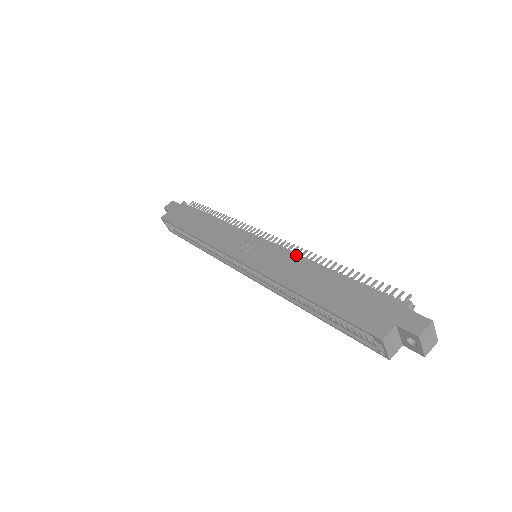
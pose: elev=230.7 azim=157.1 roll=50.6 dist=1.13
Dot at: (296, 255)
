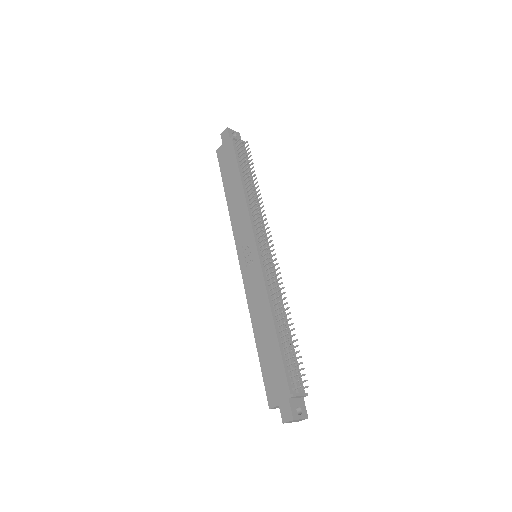
Dot at: (265, 291)
